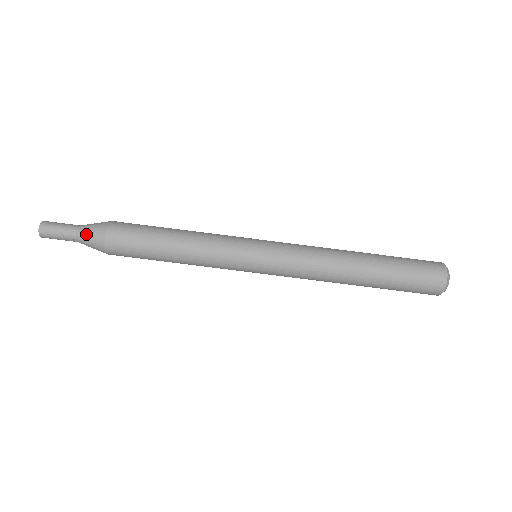
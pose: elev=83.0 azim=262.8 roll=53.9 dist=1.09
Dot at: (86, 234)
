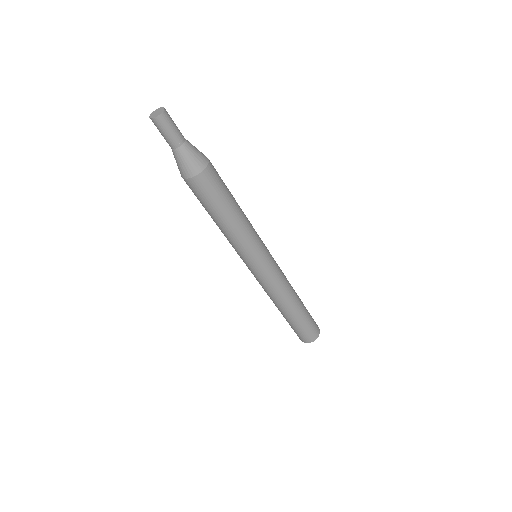
Dot at: (180, 159)
